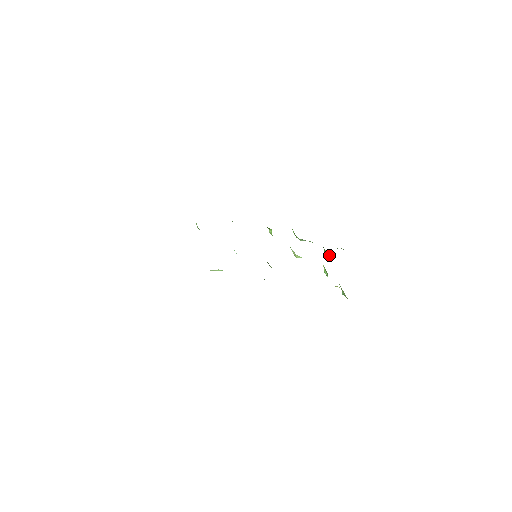
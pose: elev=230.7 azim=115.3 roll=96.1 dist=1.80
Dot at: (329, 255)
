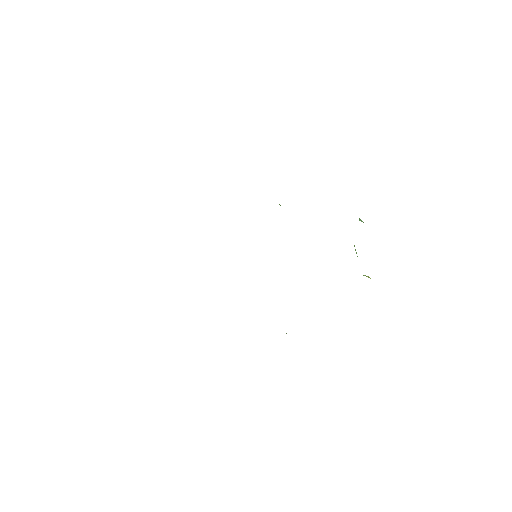
Dot at: occluded
